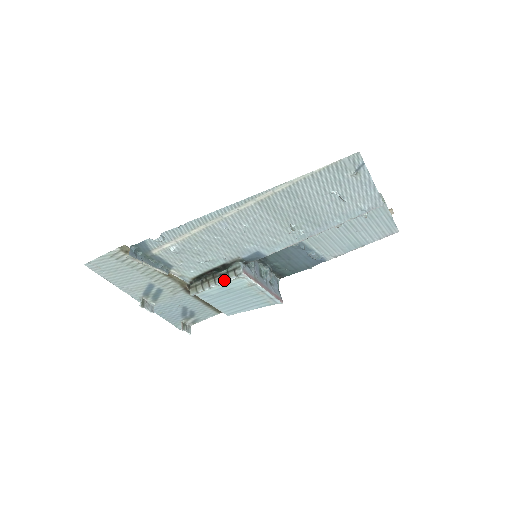
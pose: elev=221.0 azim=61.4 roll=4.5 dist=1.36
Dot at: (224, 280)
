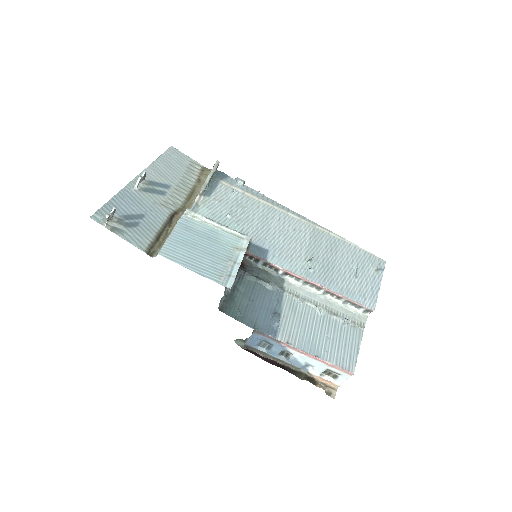
Dot at: (228, 227)
